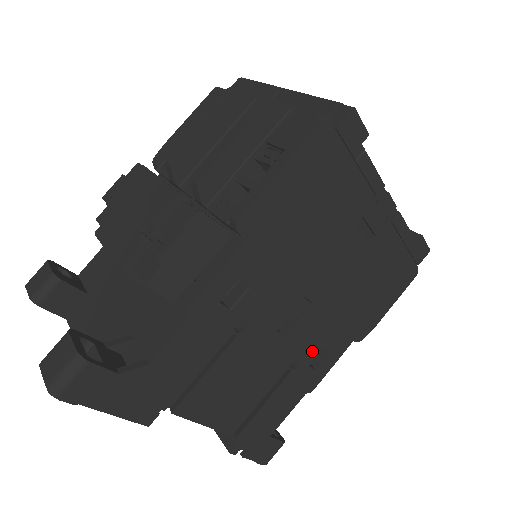
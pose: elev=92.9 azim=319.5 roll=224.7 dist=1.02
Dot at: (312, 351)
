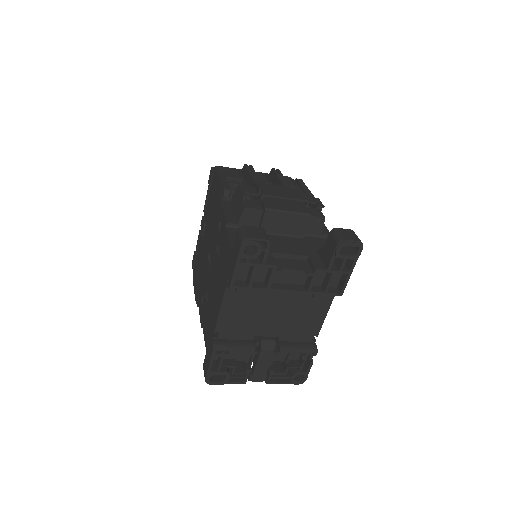
Dot at: occluded
